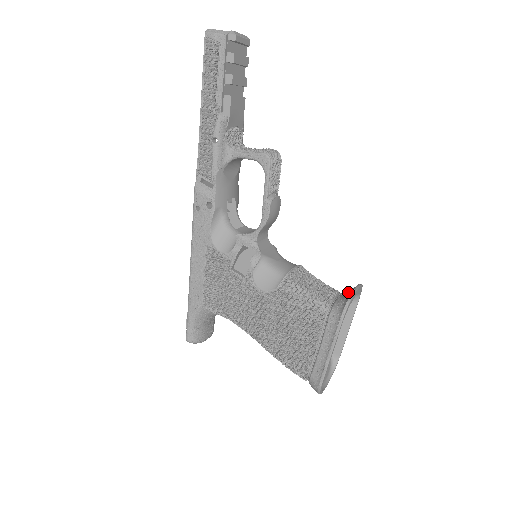
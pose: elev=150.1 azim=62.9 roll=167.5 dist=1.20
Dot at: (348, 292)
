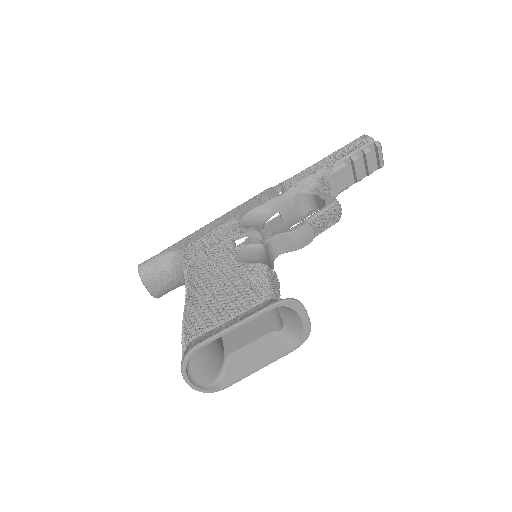
Dot at: occluded
